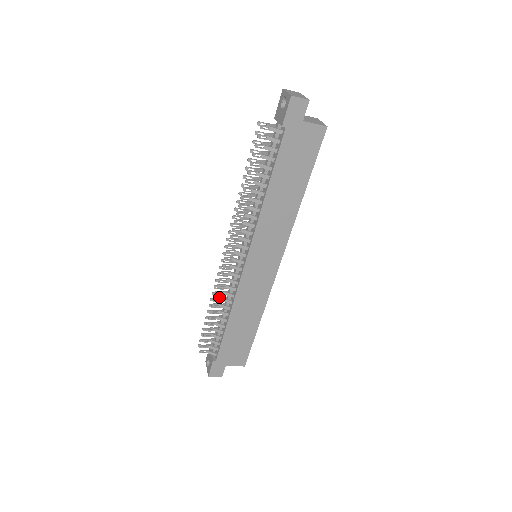
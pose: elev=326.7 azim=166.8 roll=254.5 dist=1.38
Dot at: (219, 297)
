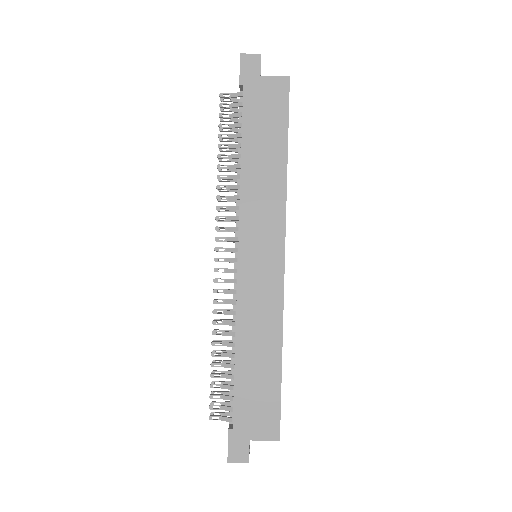
Dot at: (219, 320)
